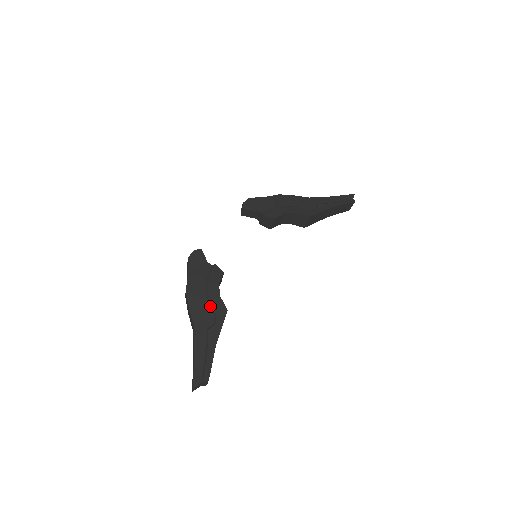
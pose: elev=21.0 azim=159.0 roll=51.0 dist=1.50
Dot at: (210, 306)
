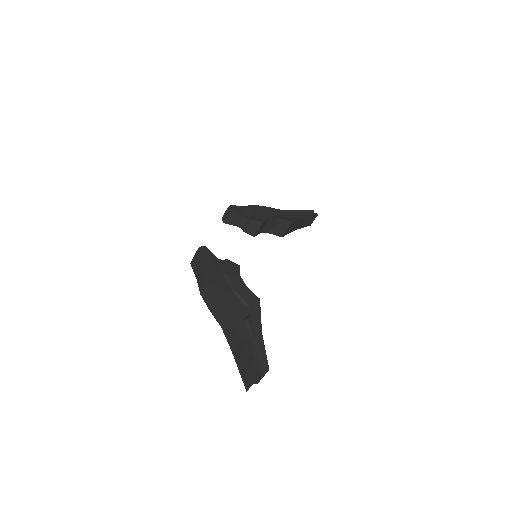
Dot at: (239, 297)
